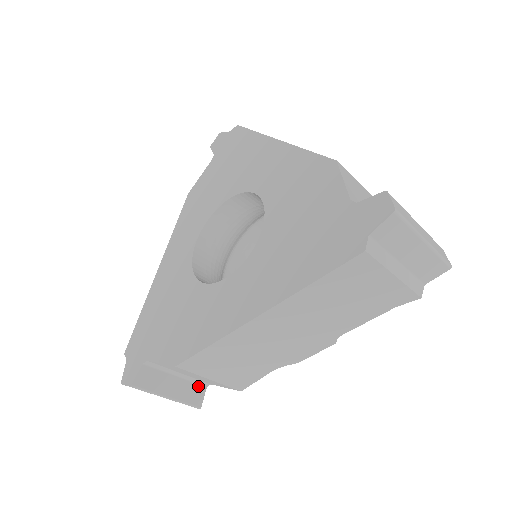
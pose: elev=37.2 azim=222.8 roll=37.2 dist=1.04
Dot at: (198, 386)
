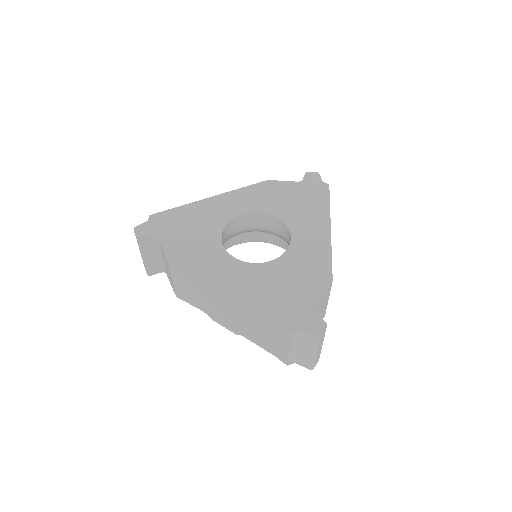
Dot at: (160, 268)
